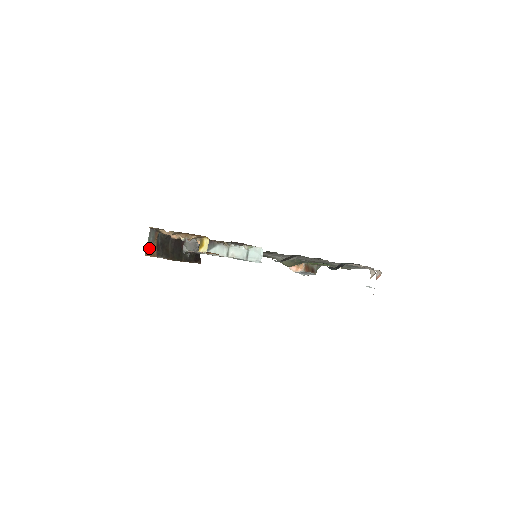
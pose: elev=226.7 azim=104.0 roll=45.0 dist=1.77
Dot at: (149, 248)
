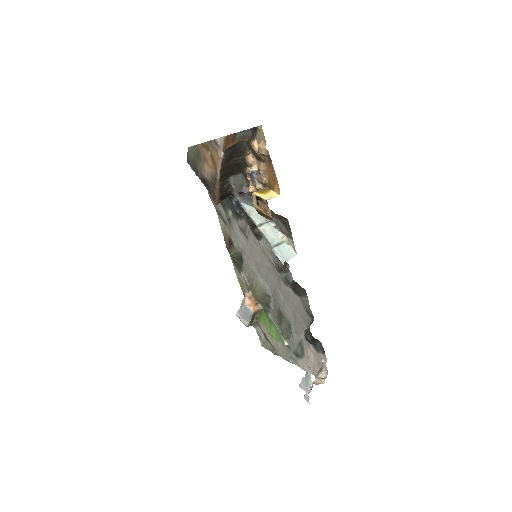
Dot at: (232, 137)
